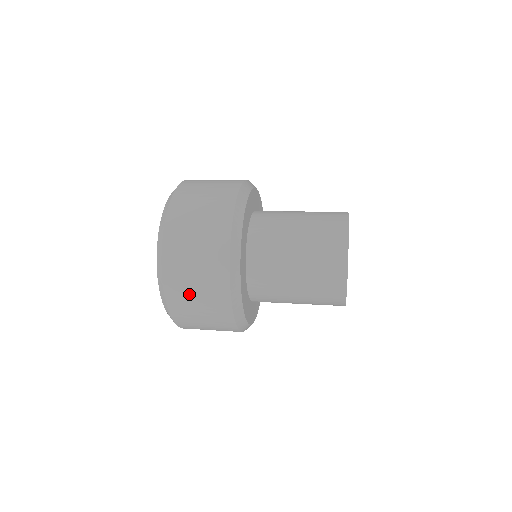
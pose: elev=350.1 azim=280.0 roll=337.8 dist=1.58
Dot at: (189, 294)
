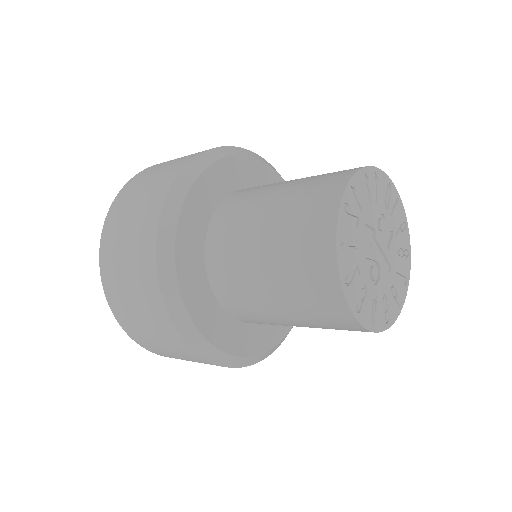
Dot at: (129, 206)
